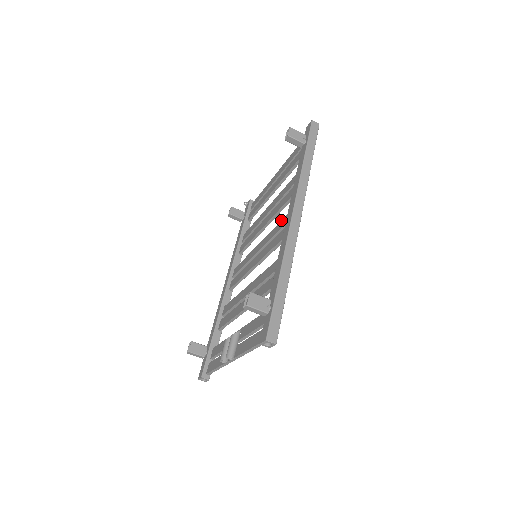
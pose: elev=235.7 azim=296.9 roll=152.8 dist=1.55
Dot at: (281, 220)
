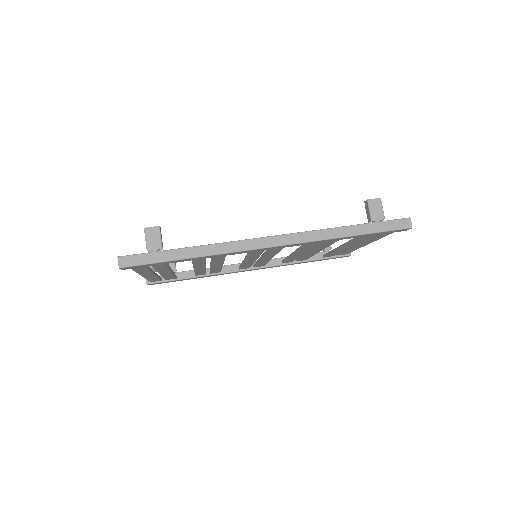
Dot at: occluded
